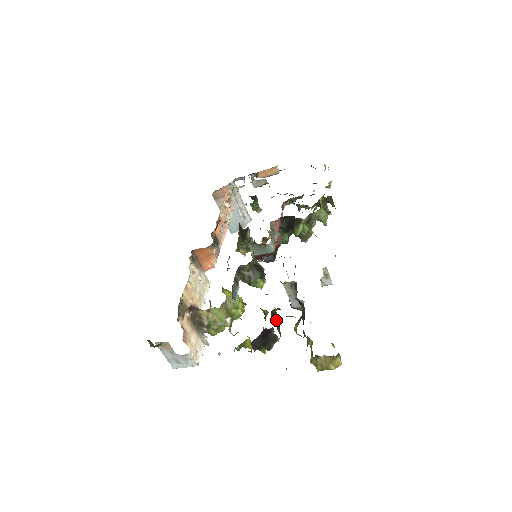
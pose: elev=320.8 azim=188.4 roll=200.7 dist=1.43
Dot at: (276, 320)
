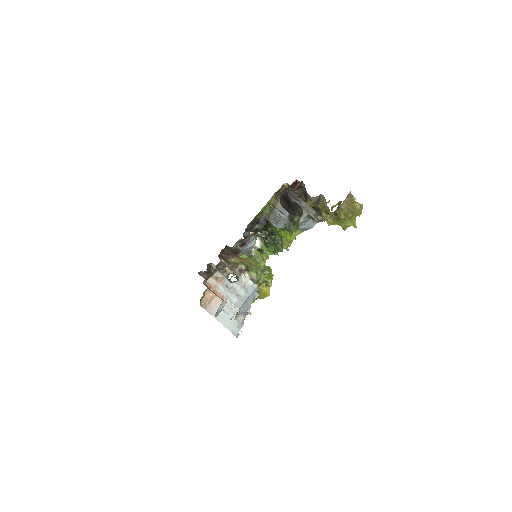
Dot at: occluded
